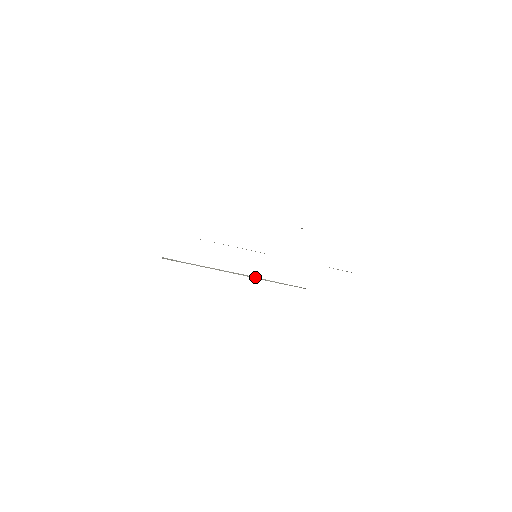
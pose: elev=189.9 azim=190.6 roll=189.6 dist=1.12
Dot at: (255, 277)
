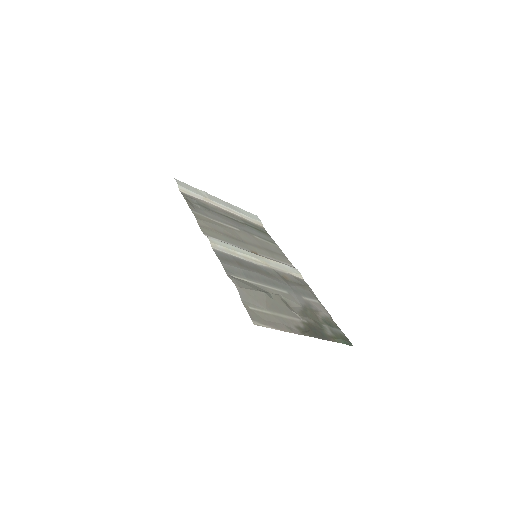
Dot at: (235, 211)
